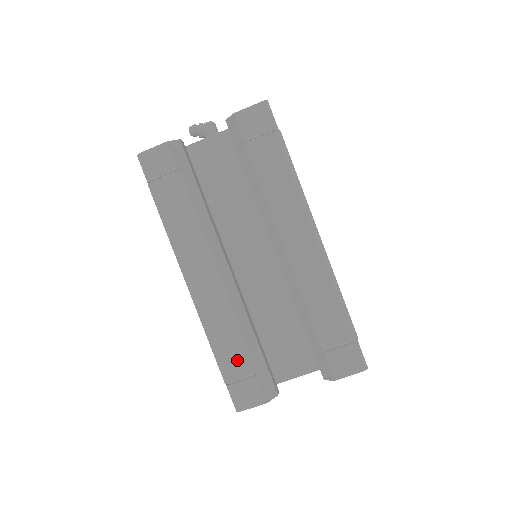
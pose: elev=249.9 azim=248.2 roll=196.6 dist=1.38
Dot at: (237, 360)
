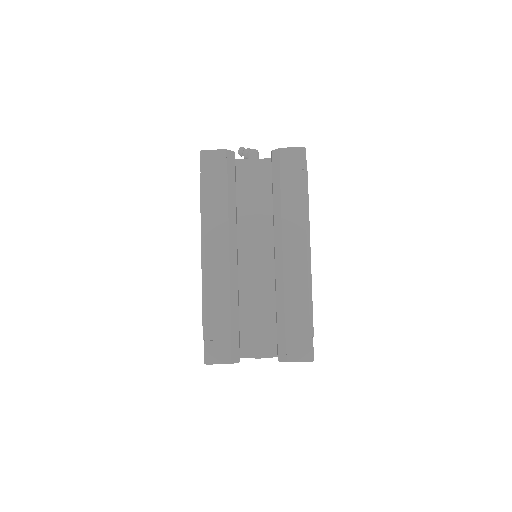
Dot at: (219, 324)
